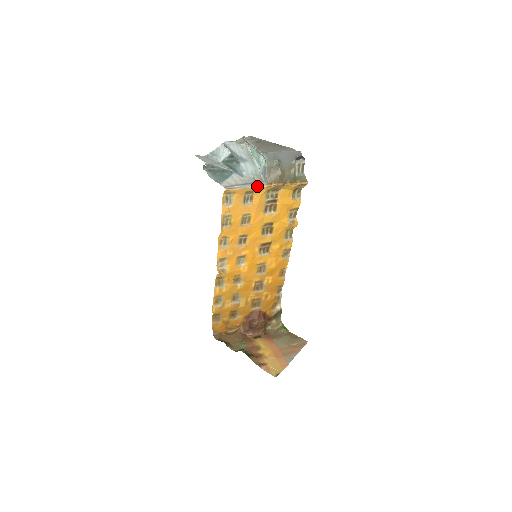
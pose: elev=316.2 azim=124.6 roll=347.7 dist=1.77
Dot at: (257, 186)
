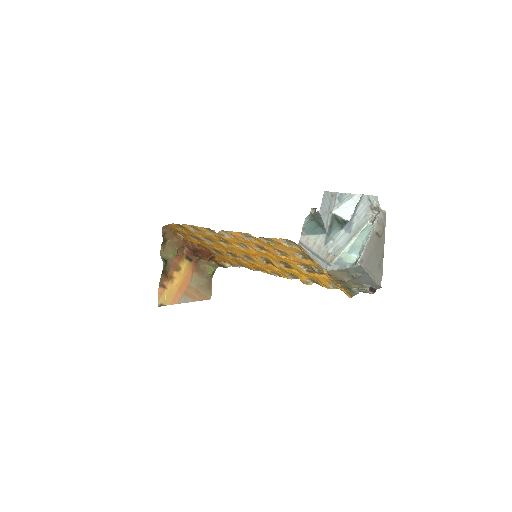
Dot at: (320, 265)
